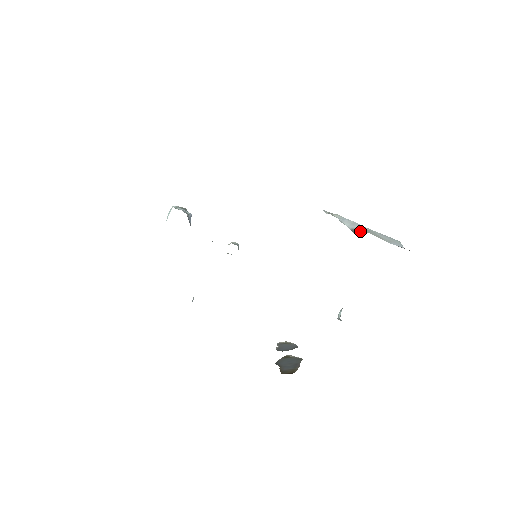
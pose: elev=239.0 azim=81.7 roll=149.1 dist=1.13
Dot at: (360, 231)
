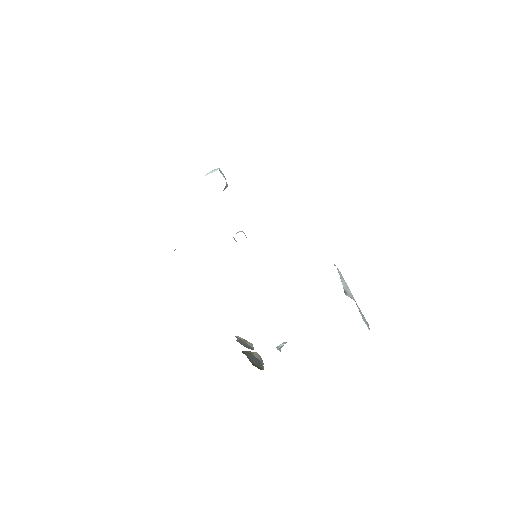
Dot at: (349, 296)
